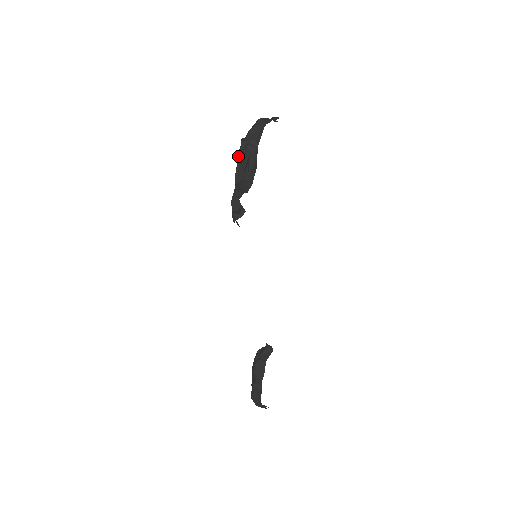
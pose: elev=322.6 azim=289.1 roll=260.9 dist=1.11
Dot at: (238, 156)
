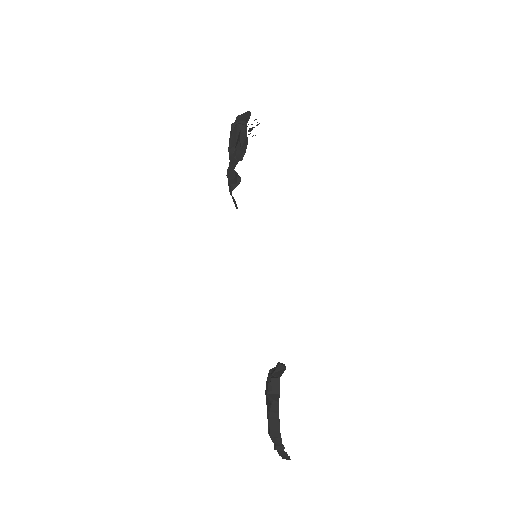
Dot at: occluded
